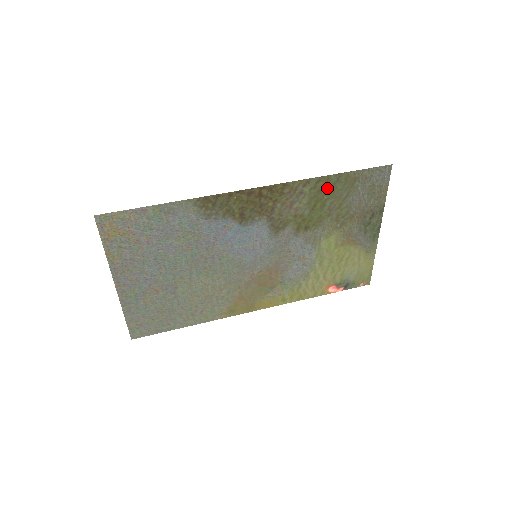
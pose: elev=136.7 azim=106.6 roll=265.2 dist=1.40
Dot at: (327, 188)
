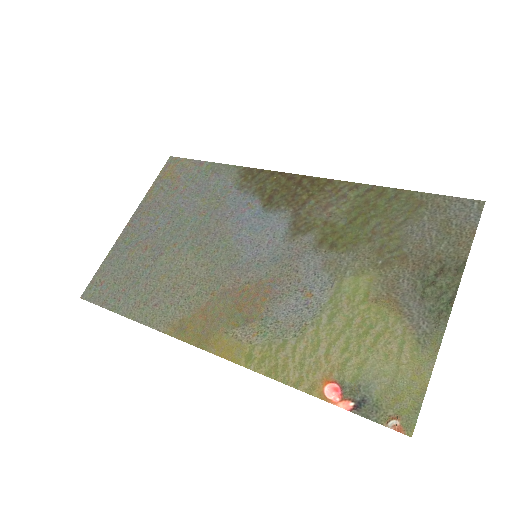
Dot at: (378, 202)
